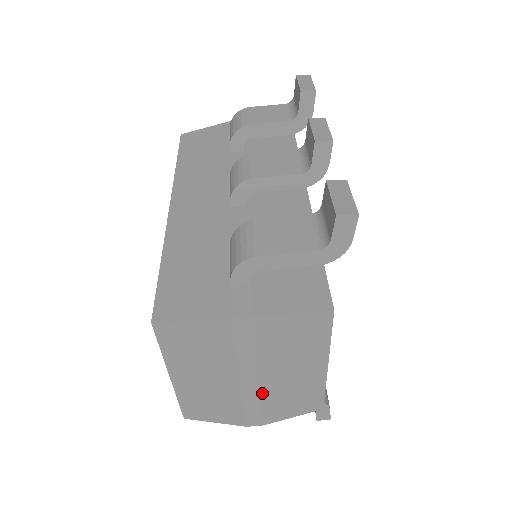
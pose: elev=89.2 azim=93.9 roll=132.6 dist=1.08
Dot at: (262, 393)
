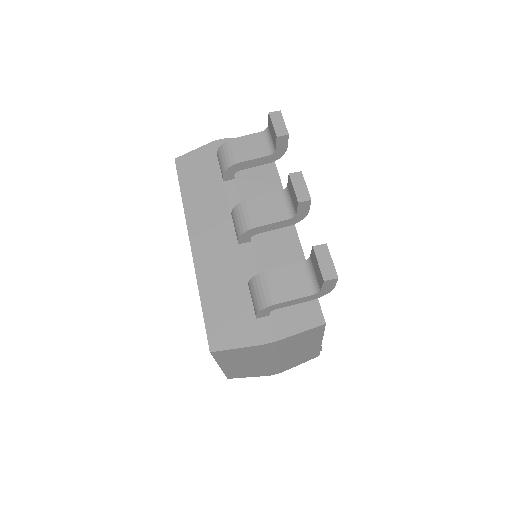
Dot at: (281, 363)
